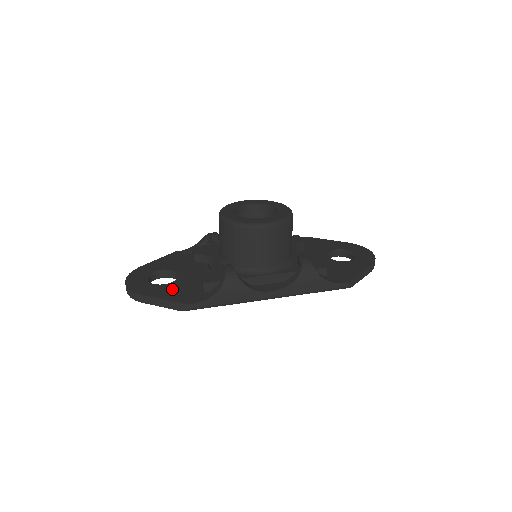
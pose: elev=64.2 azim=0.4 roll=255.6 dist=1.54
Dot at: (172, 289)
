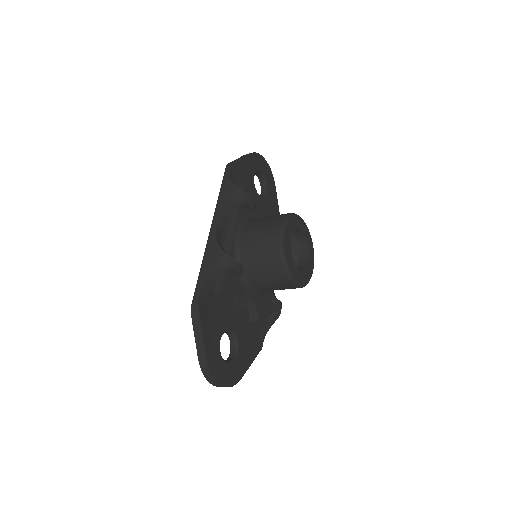
Dot at: (246, 349)
